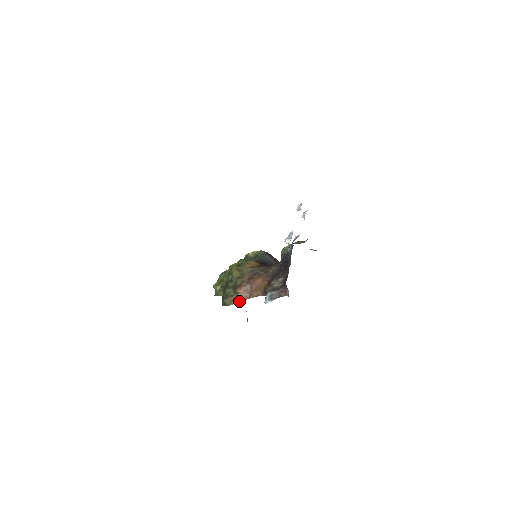
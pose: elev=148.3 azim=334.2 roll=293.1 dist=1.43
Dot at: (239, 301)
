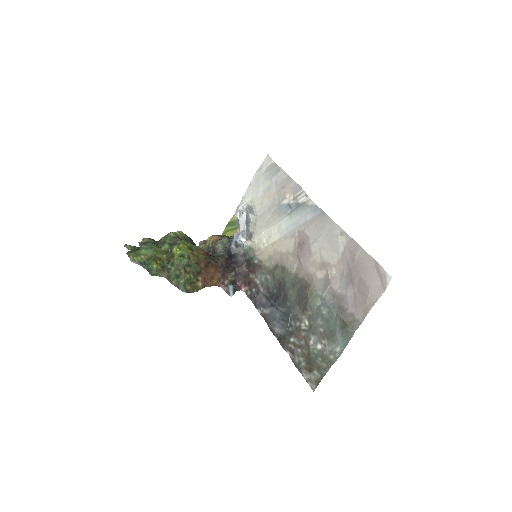
Dot at: (199, 289)
